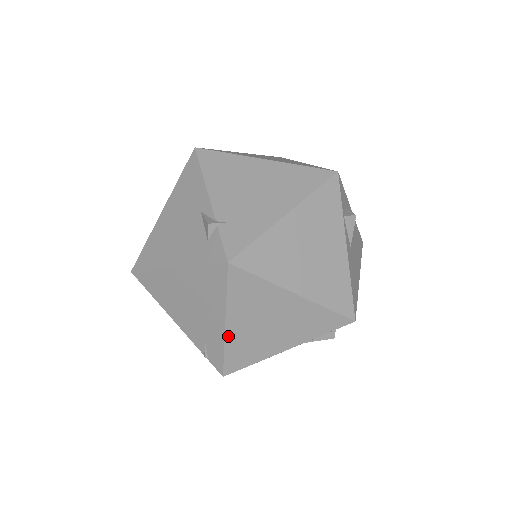
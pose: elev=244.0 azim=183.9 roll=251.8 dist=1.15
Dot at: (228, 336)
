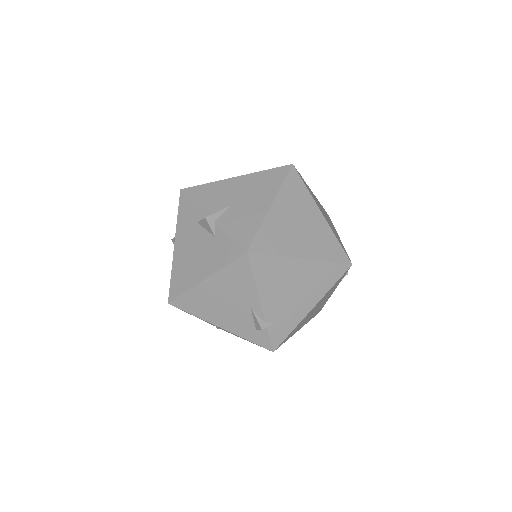
Dot at: occluded
